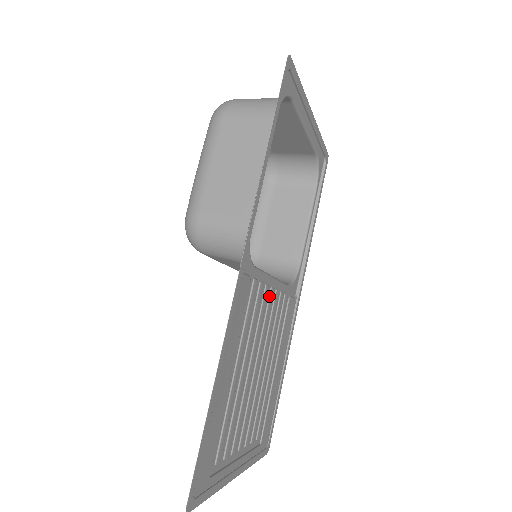
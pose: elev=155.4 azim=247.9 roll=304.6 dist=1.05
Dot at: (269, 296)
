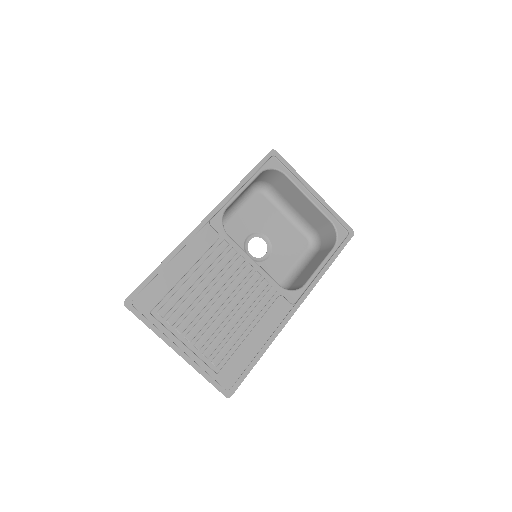
Dot at: (245, 267)
